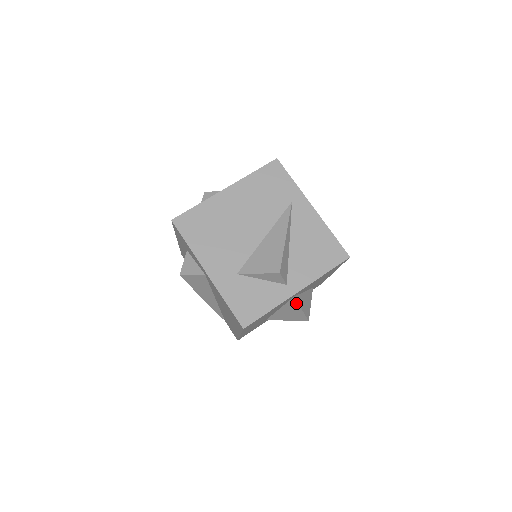
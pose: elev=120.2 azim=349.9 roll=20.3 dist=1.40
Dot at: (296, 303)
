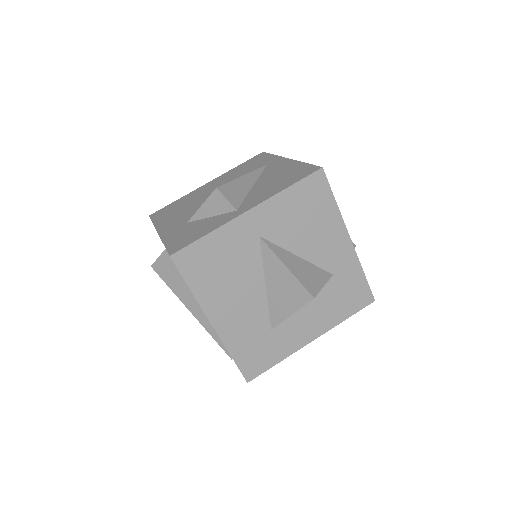
Dot at: (272, 253)
